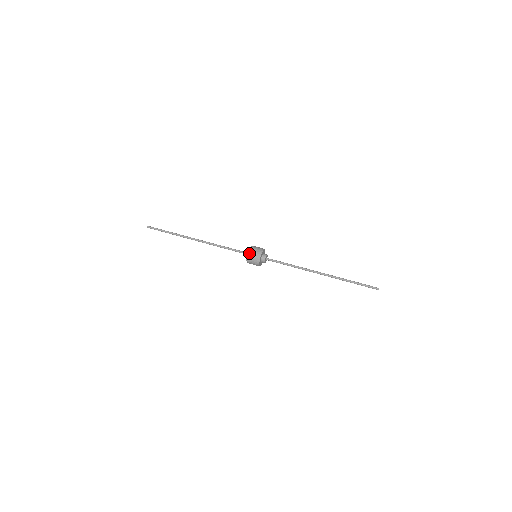
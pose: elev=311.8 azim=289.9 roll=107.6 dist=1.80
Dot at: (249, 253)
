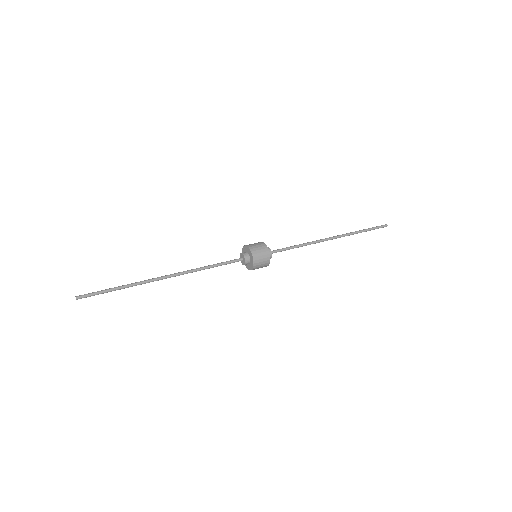
Dot at: (247, 245)
